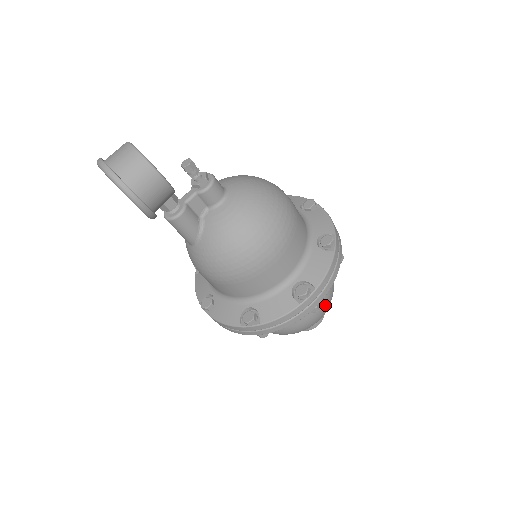
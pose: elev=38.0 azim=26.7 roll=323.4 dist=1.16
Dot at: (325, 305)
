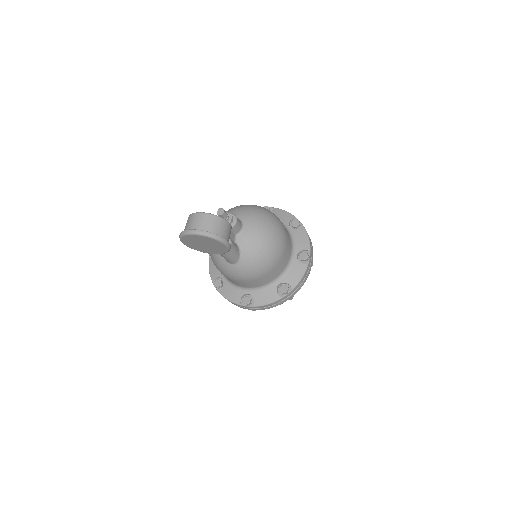
Dot at: occluded
